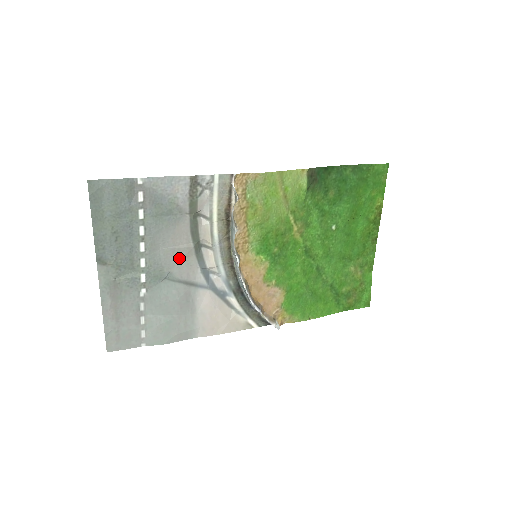
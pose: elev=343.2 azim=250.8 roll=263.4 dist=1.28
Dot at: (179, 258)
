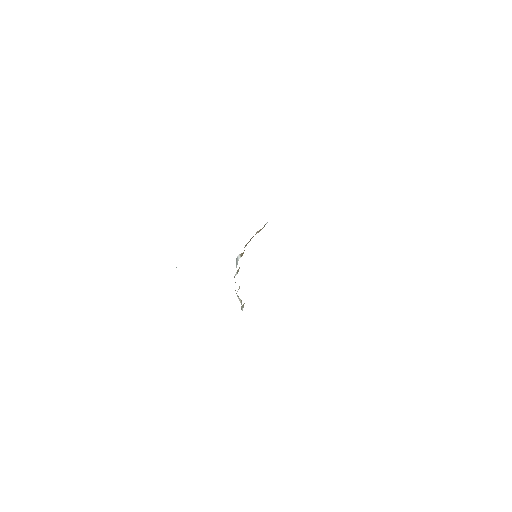
Dot at: occluded
